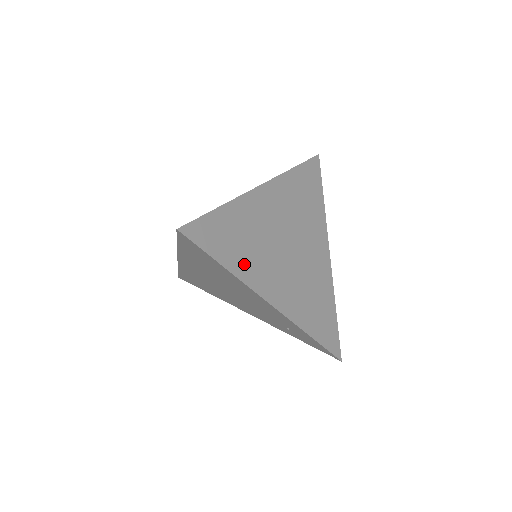
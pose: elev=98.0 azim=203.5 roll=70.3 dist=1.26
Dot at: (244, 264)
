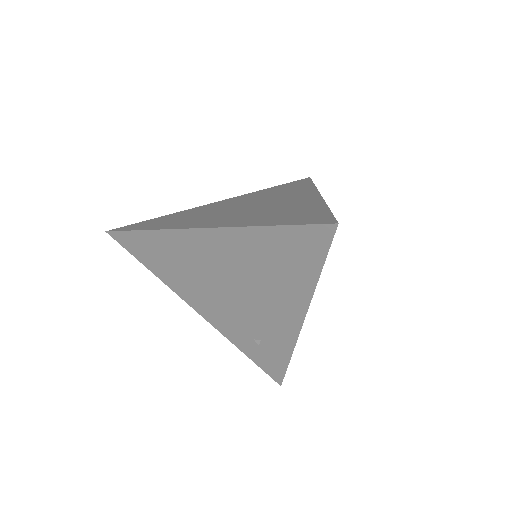
Dot at: occluded
